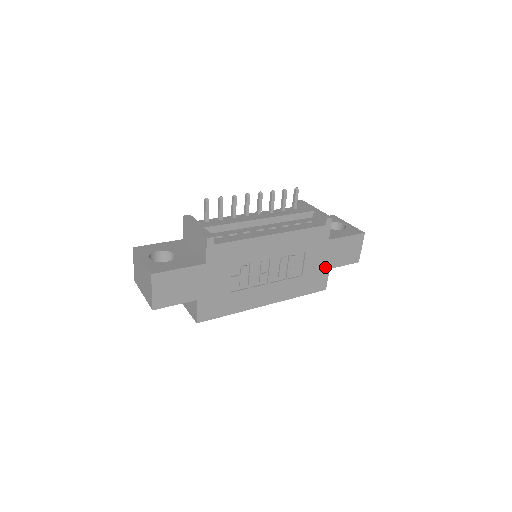
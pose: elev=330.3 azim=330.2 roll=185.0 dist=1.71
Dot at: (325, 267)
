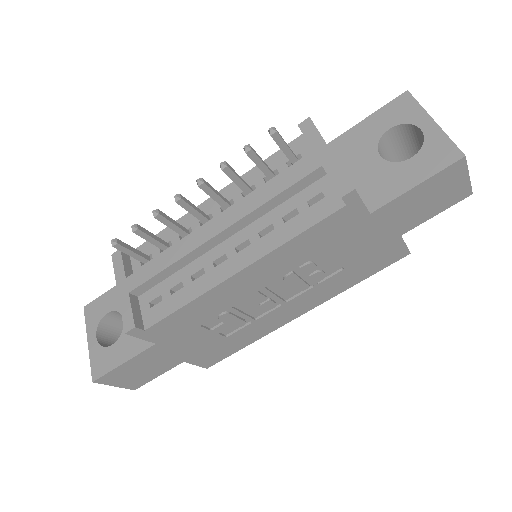
Dot at: (389, 238)
